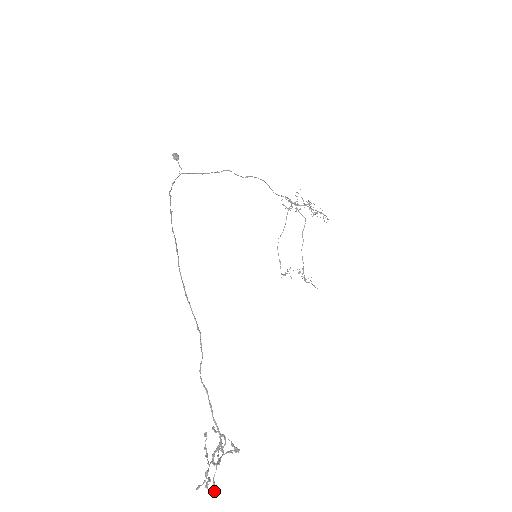
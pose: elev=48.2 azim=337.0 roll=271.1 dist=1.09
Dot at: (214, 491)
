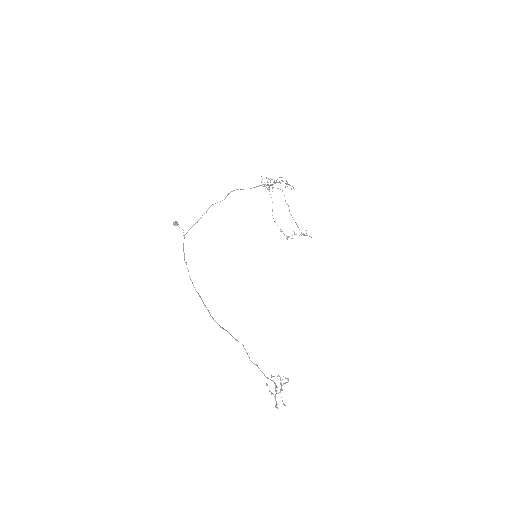
Dot at: (284, 405)
